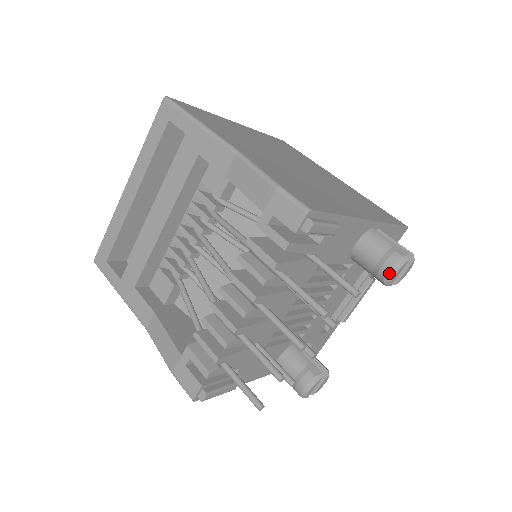
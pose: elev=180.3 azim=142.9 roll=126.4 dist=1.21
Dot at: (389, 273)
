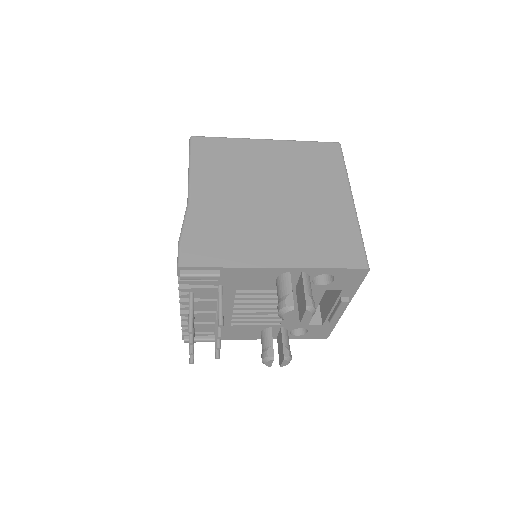
Dot at: (278, 314)
